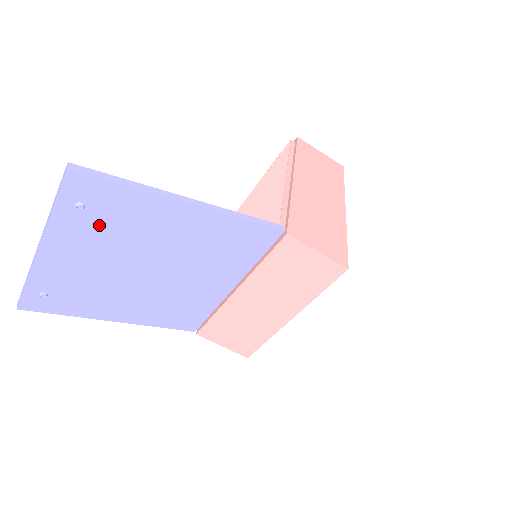
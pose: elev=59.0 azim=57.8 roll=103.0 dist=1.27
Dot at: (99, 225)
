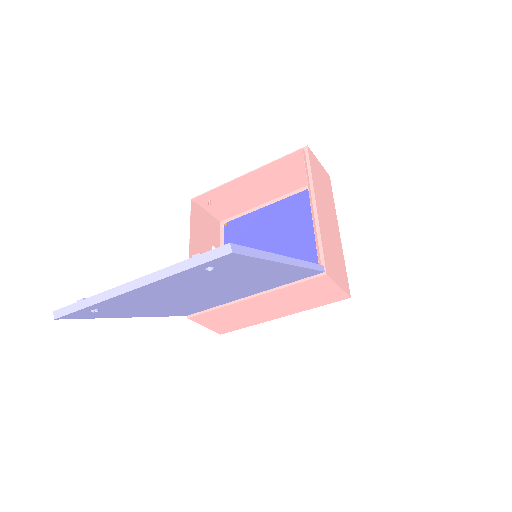
Dot at: (206, 276)
